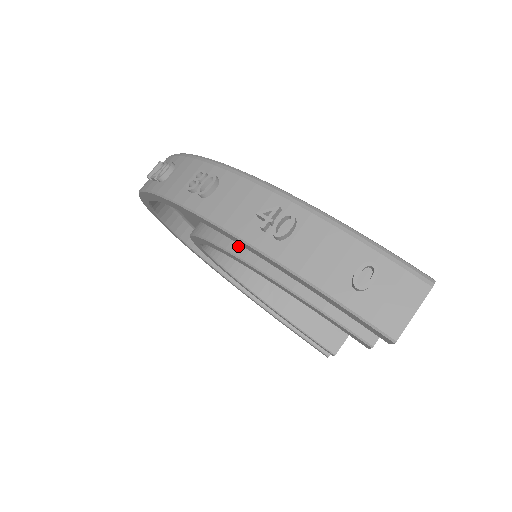
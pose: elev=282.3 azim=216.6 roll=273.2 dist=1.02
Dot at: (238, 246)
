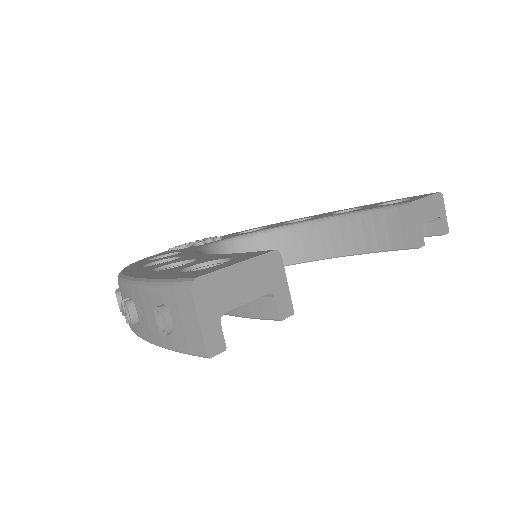
Dot at: occluded
